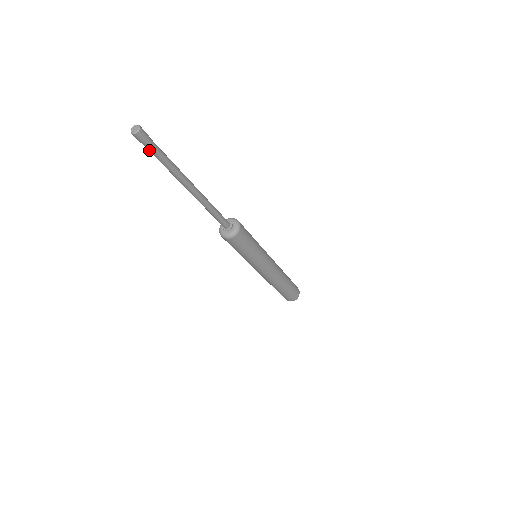
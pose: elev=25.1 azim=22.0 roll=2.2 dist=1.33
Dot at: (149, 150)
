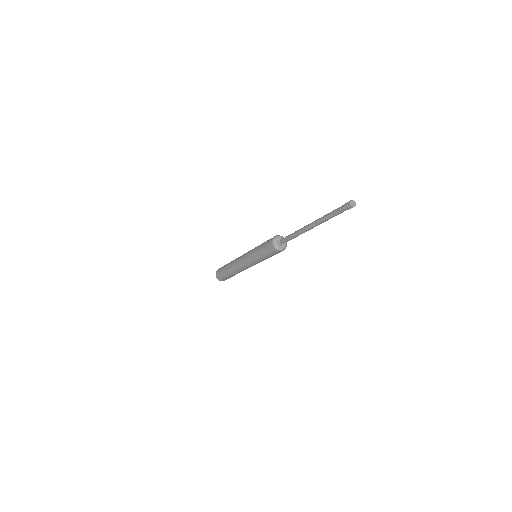
Dot at: (341, 212)
